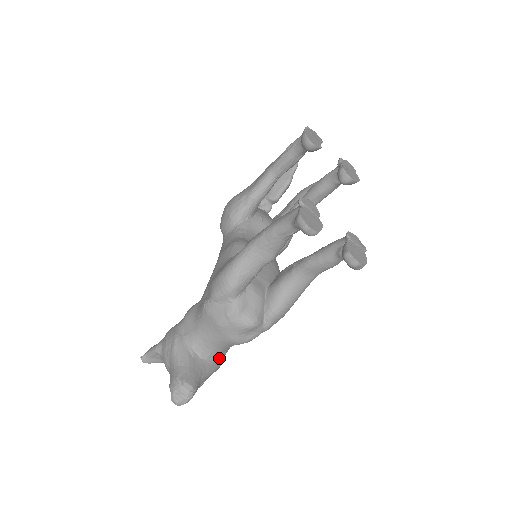
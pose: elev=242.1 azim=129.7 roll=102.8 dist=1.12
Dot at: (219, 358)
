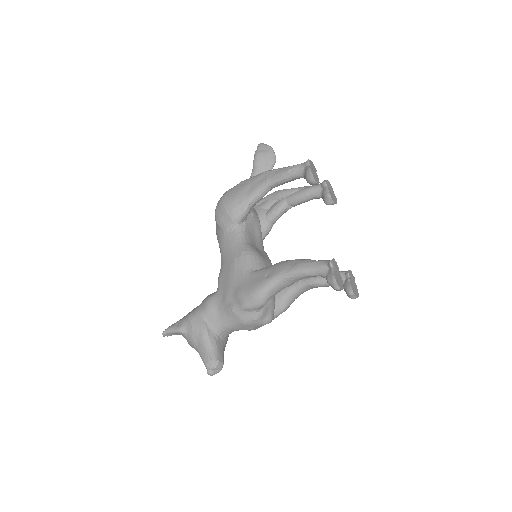
Dot at: occluded
